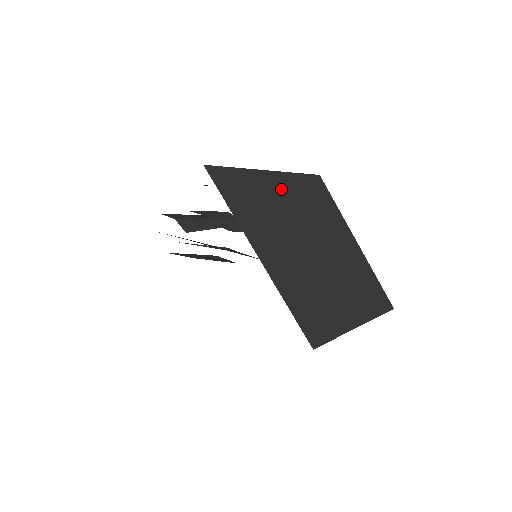
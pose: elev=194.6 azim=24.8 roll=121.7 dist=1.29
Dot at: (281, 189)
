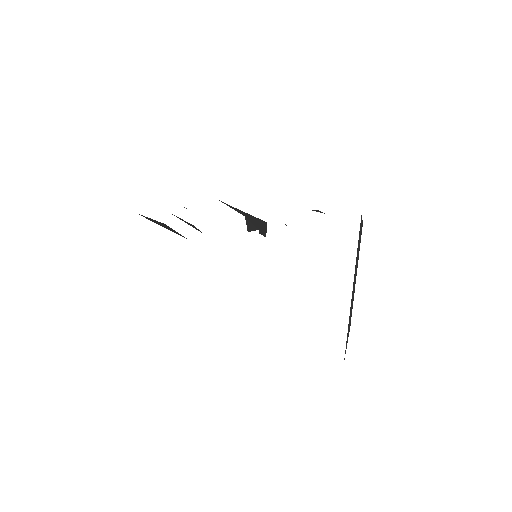
Dot at: (360, 235)
